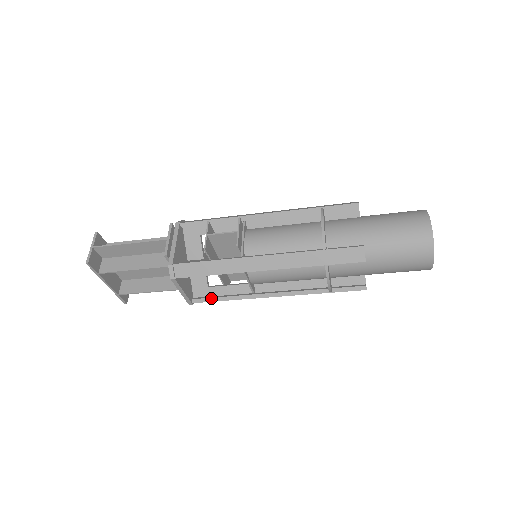
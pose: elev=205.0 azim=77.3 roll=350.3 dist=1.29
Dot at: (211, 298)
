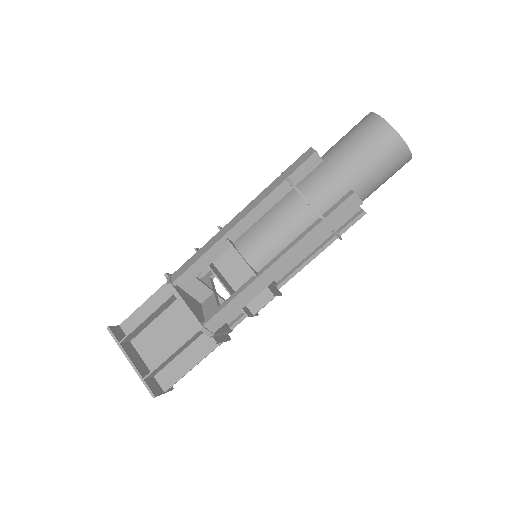
Dot at: (219, 308)
